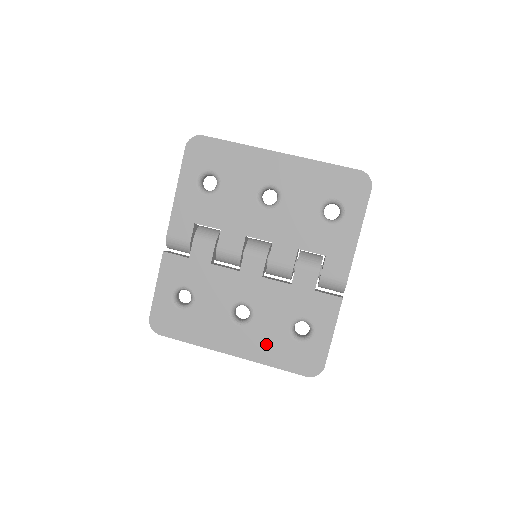
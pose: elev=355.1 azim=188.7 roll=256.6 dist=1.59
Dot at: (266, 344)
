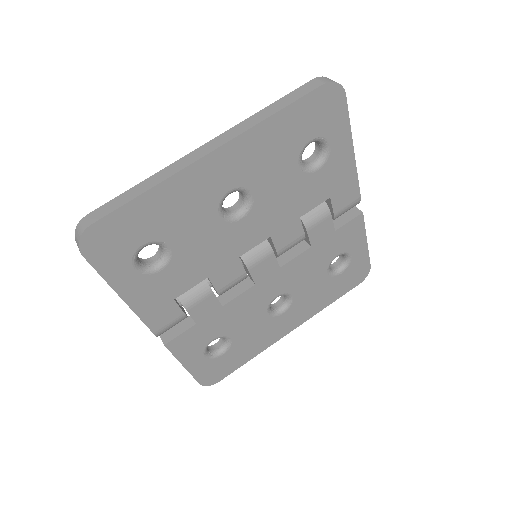
Dot at: (315, 299)
